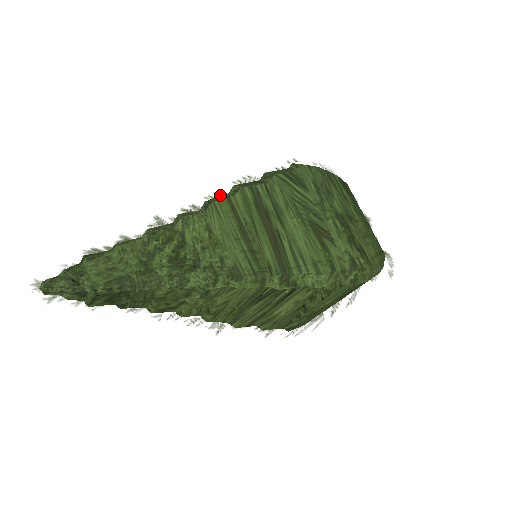
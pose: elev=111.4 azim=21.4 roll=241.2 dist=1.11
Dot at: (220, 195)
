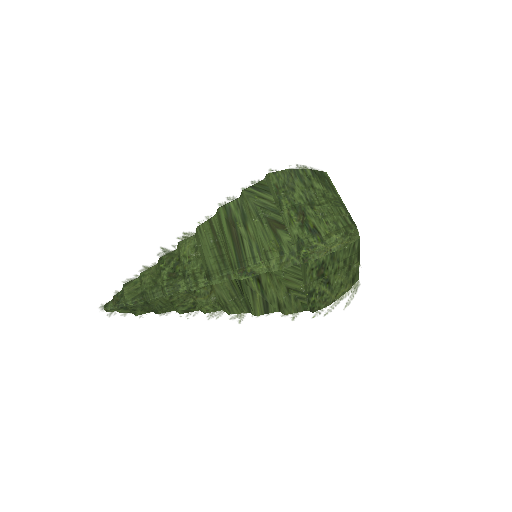
Dot at: (207, 219)
